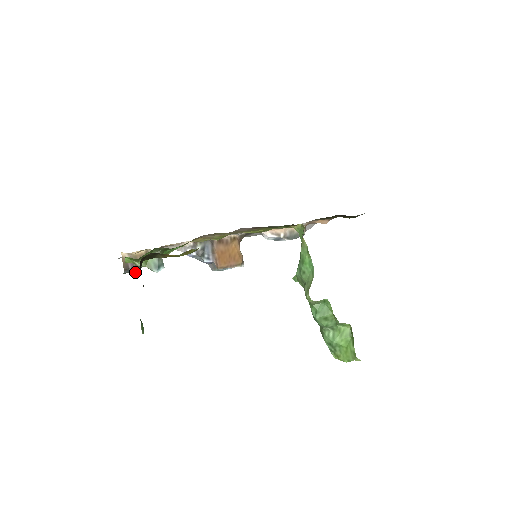
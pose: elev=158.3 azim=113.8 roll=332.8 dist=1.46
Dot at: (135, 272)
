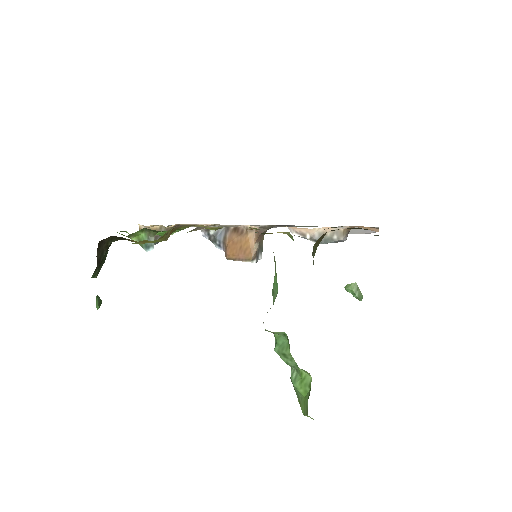
Dot at: (154, 244)
